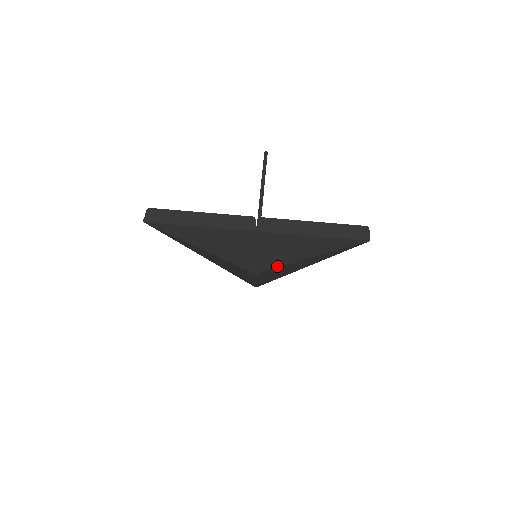
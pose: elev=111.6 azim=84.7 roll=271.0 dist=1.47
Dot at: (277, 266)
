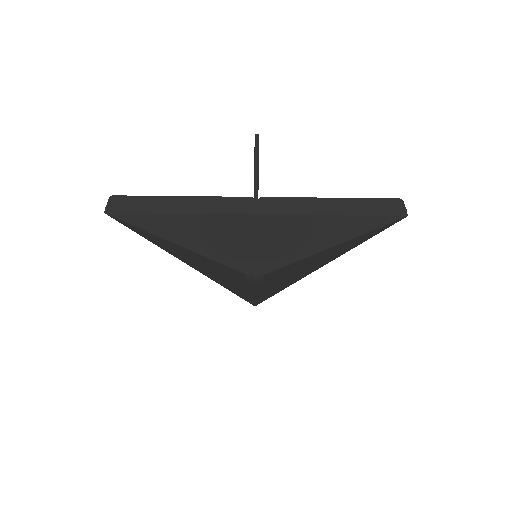
Dot at: (285, 264)
